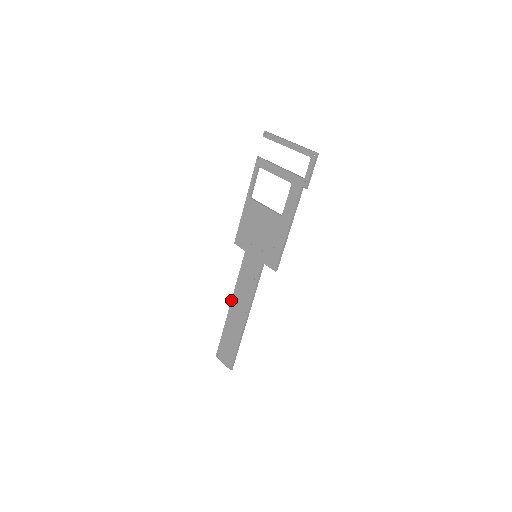
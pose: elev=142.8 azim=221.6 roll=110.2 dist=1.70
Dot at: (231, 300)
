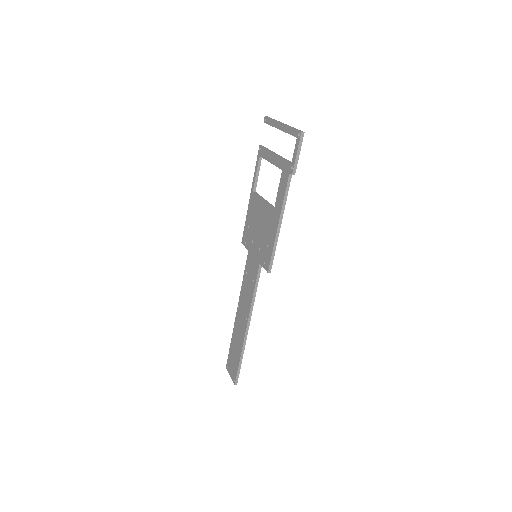
Dot at: occluded
